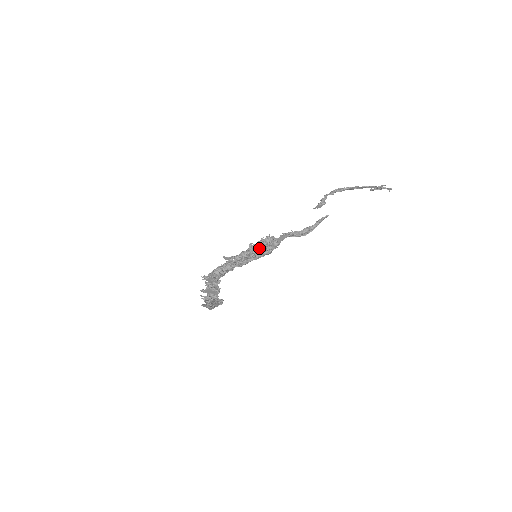
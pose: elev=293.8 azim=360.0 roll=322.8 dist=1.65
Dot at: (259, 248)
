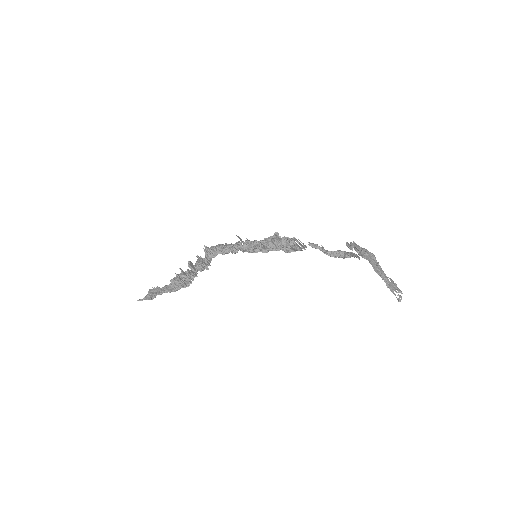
Dot at: (274, 245)
